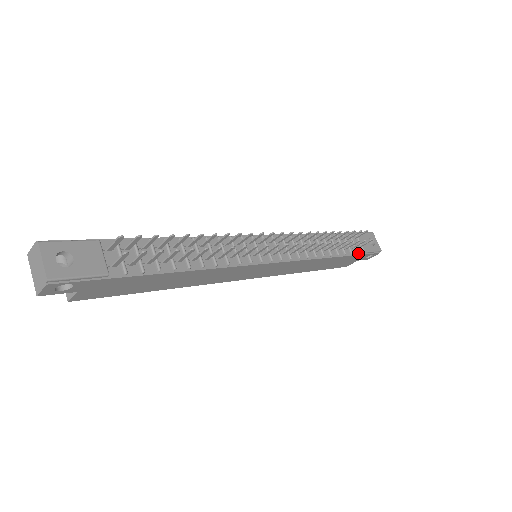
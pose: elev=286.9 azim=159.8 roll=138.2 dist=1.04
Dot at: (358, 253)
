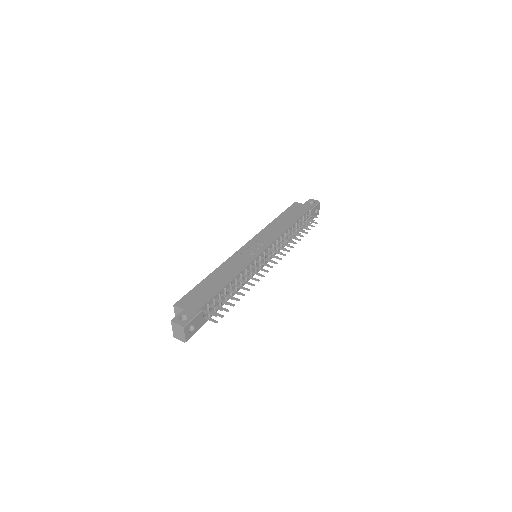
Dot at: (306, 225)
